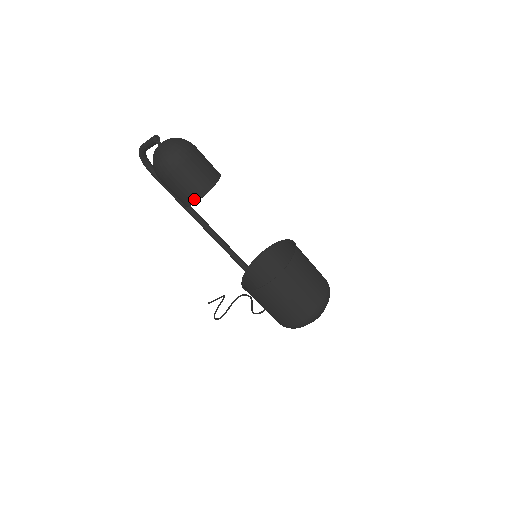
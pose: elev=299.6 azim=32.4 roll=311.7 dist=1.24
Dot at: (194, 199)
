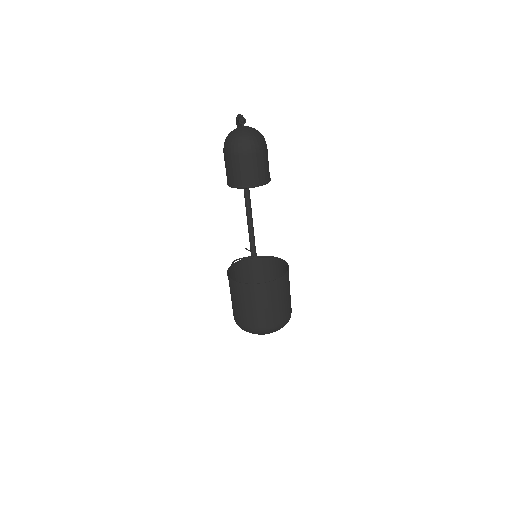
Dot at: (231, 184)
